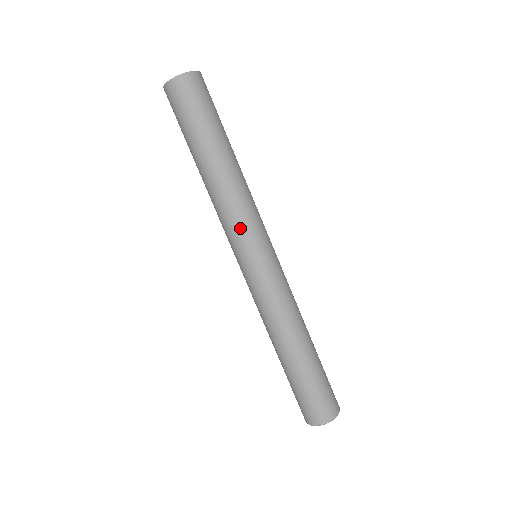
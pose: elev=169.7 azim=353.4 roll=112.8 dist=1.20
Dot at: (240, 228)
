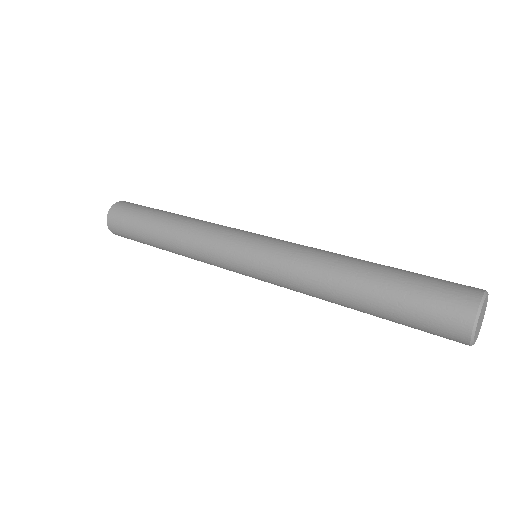
Dot at: (217, 239)
